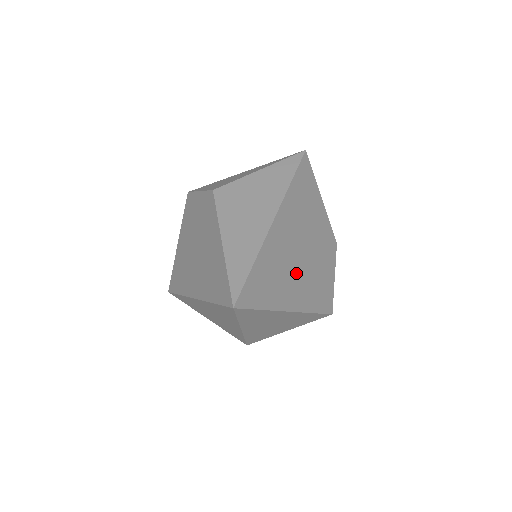
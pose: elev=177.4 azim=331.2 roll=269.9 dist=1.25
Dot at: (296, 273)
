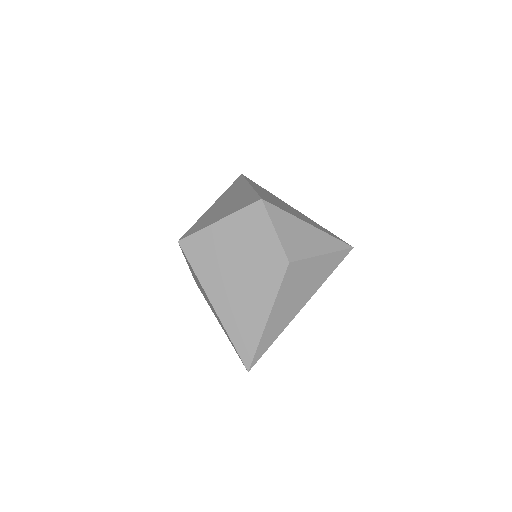
Dot at: occluded
